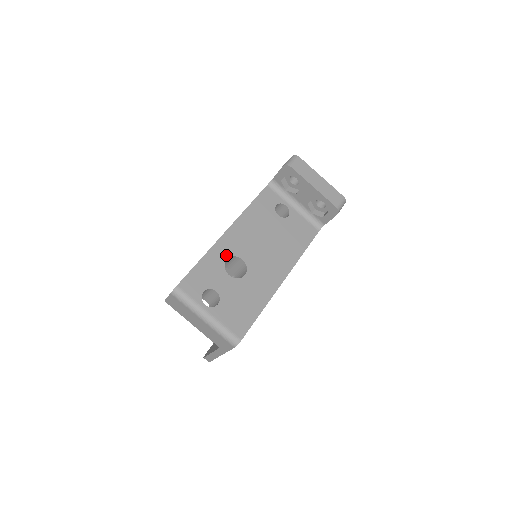
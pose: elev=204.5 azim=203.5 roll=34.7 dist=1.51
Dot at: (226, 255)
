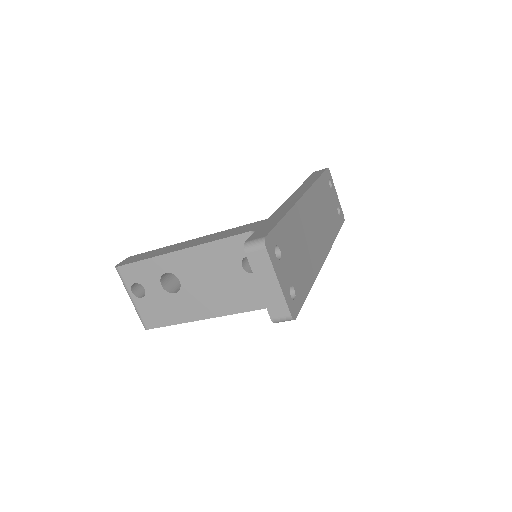
Dot at: (167, 269)
